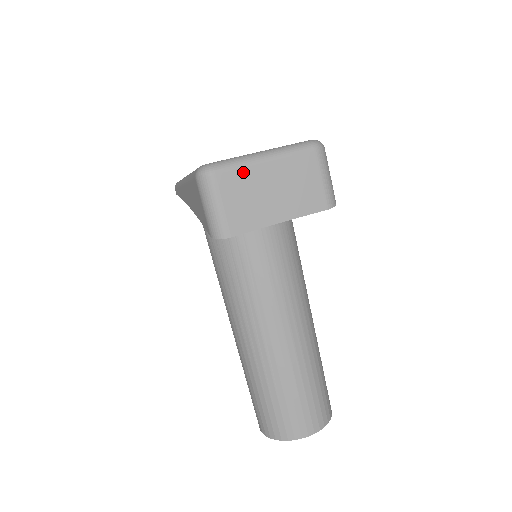
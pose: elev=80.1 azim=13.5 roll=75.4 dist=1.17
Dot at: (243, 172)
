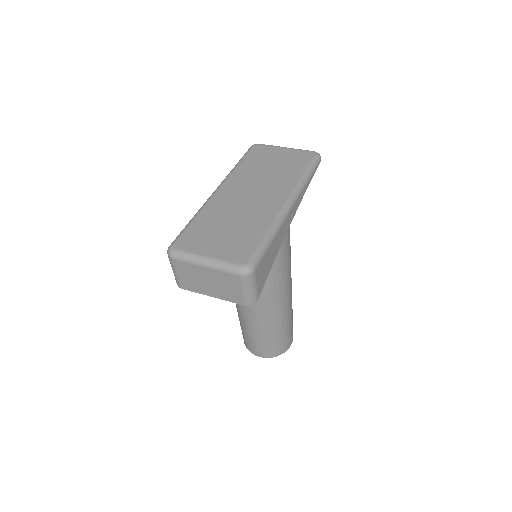
Dot at: (190, 266)
